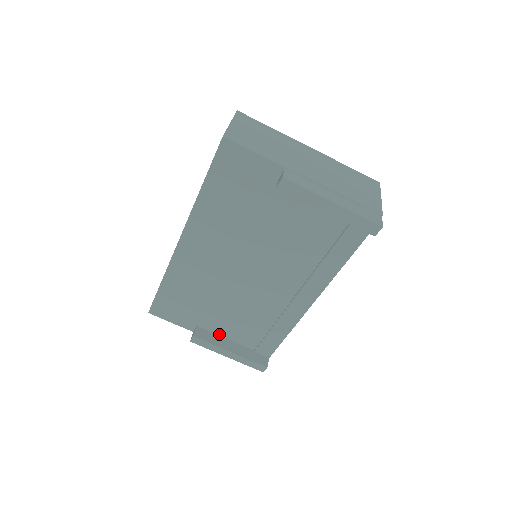
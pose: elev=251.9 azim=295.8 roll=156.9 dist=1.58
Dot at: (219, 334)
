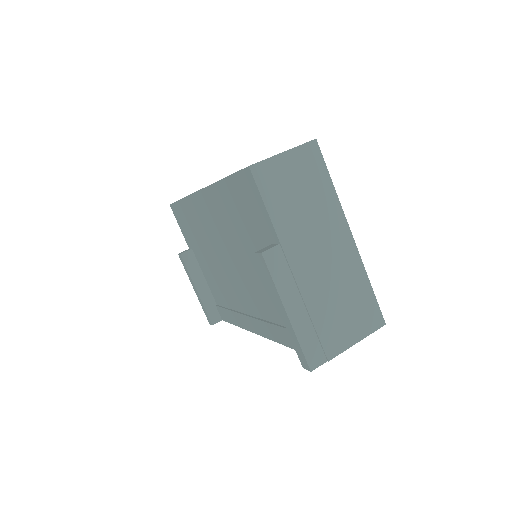
Dot at: (202, 270)
